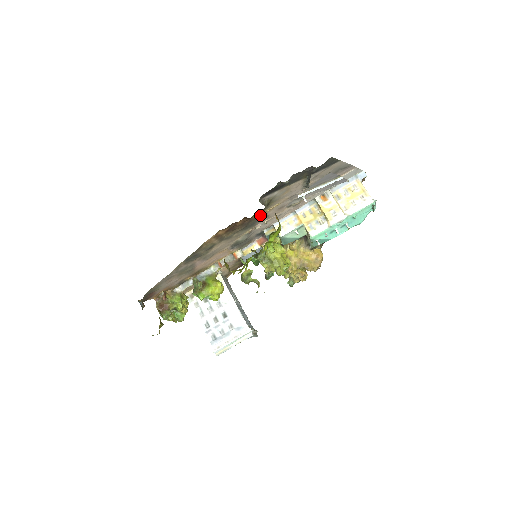
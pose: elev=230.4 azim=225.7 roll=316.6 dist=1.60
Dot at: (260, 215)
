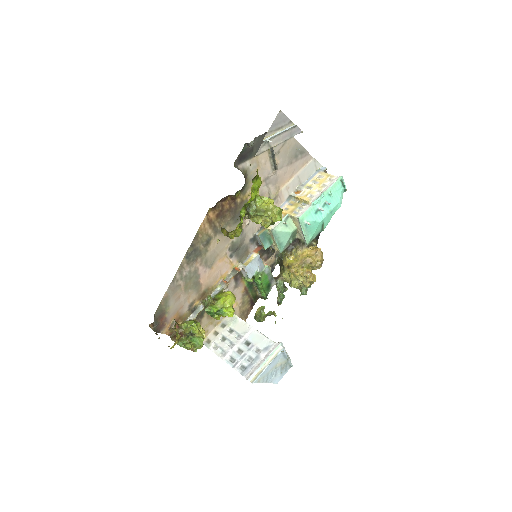
Dot at: (244, 201)
